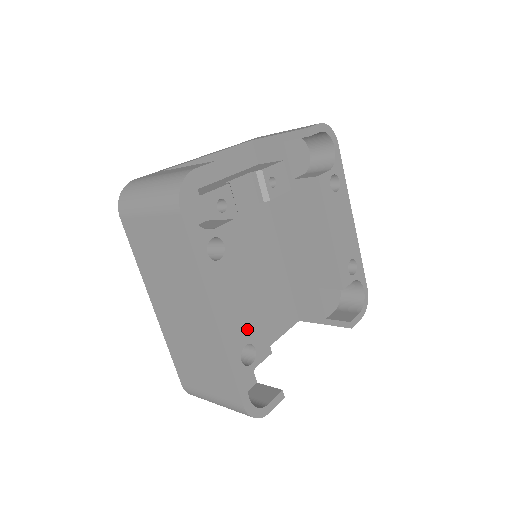
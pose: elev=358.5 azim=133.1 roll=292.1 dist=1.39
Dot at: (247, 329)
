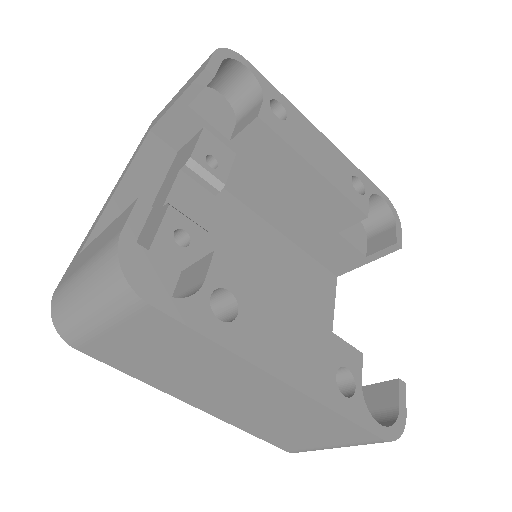
Dot at: (324, 357)
